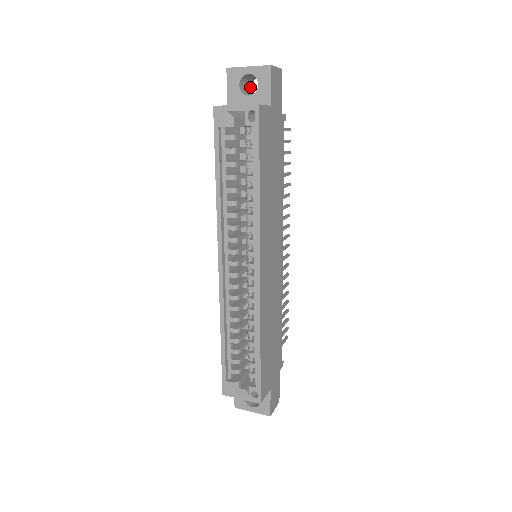
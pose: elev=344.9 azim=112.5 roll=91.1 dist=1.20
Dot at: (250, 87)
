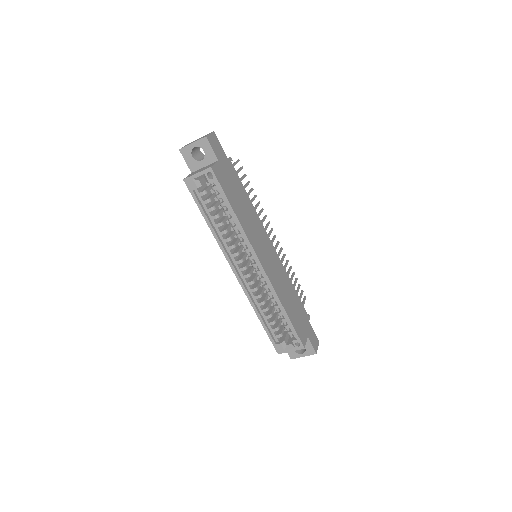
Dot at: (199, 151)
